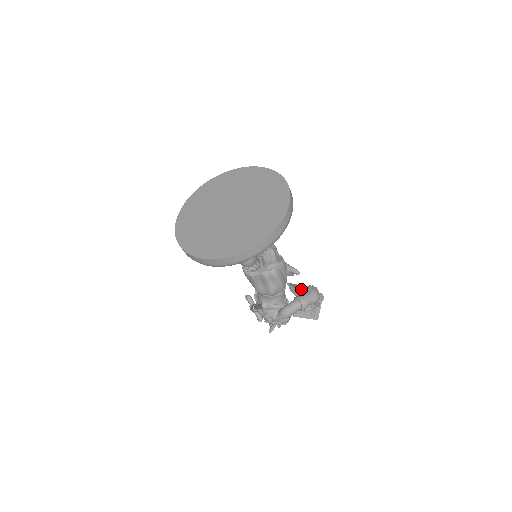
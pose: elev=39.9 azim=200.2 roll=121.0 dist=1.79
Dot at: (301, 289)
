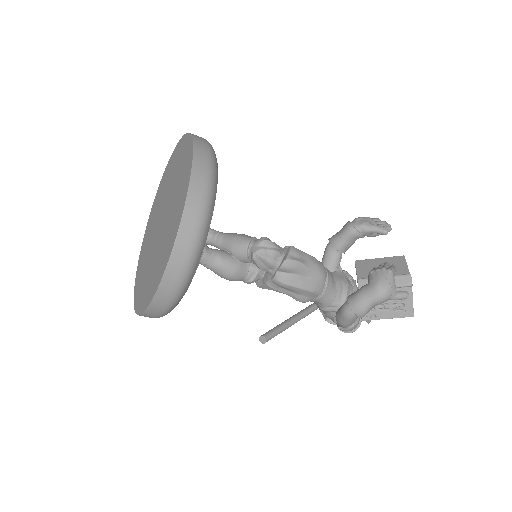
Dot at: occluded
